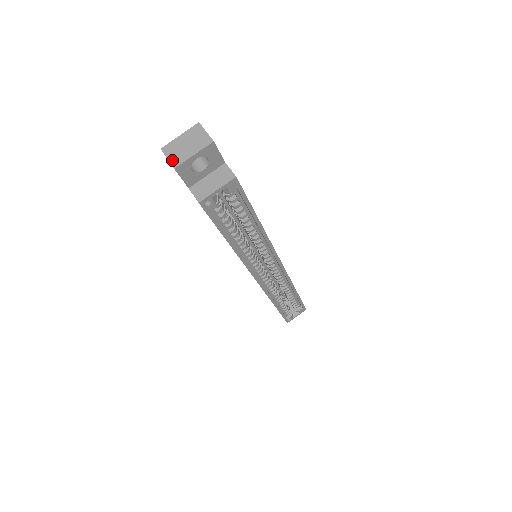
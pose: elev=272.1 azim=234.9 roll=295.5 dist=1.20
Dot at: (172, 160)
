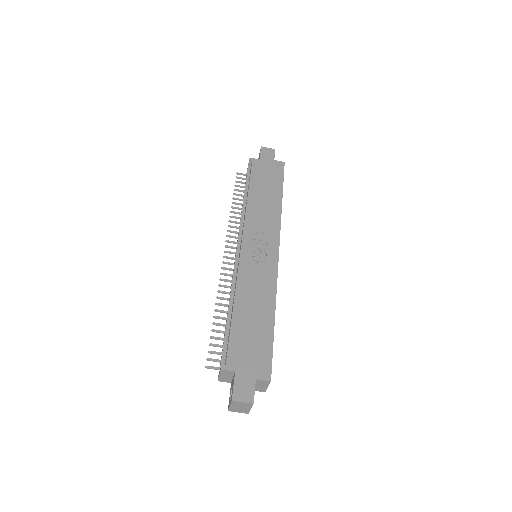
Dot at: occluded
